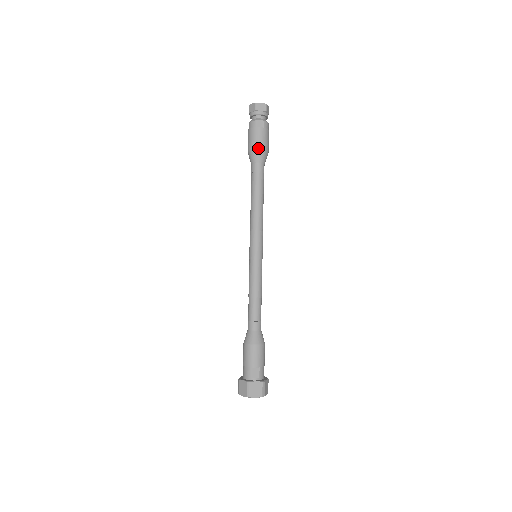
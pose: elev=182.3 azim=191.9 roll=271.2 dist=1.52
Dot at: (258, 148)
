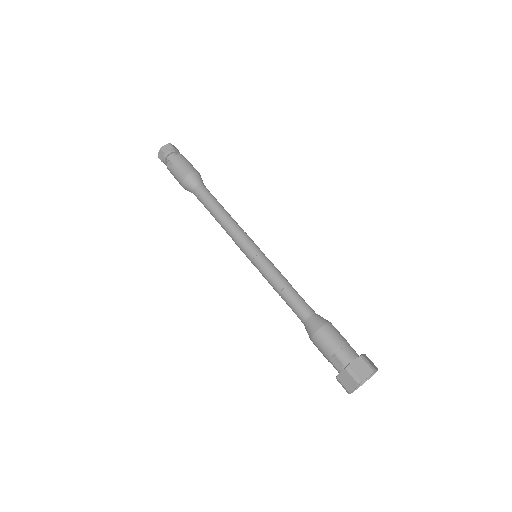
Dot at: (181, 183)
